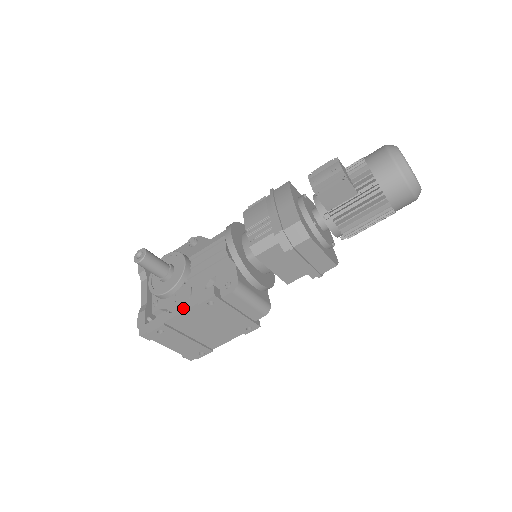
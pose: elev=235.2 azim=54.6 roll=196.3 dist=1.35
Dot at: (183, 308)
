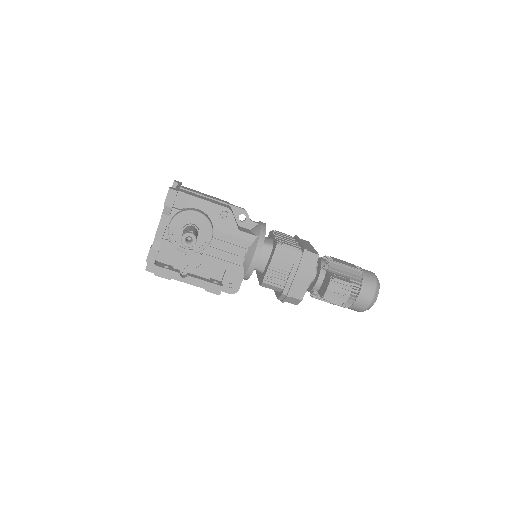
Dot at: (192, 283)
